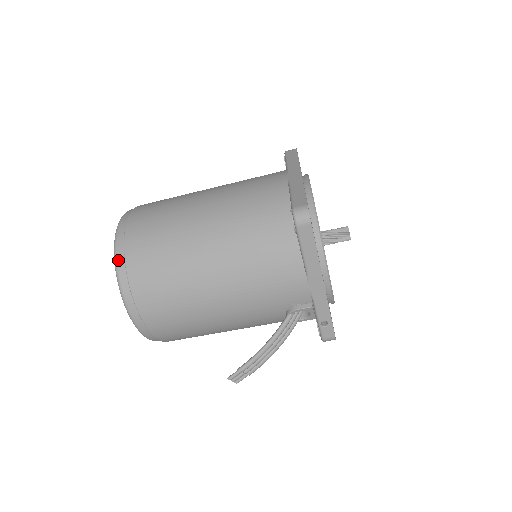
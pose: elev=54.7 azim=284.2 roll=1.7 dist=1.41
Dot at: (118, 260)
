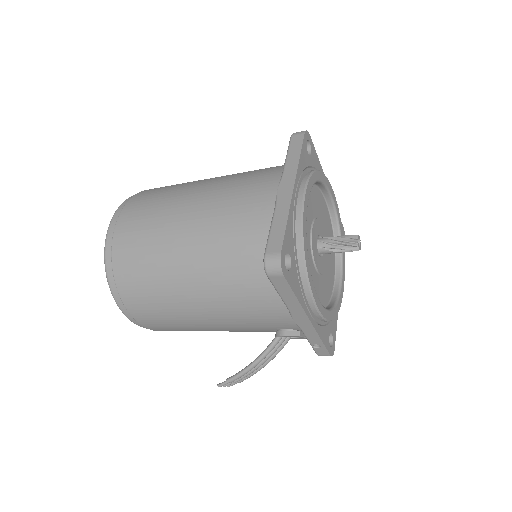
Dot at: (107, 269)
